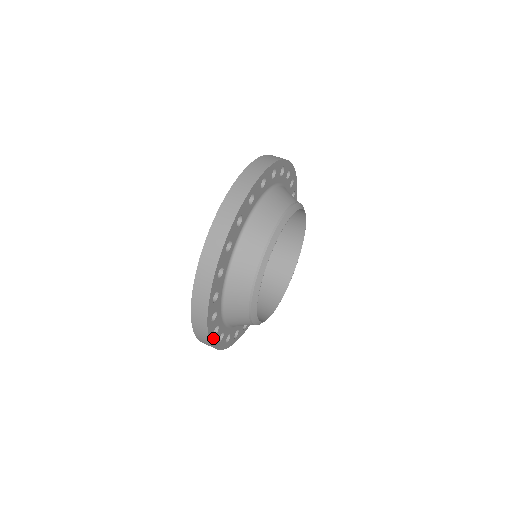
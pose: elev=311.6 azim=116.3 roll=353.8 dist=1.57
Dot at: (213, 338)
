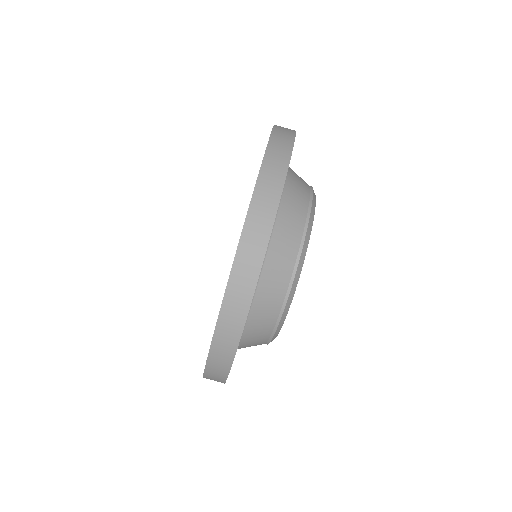
Dot at: occluded
